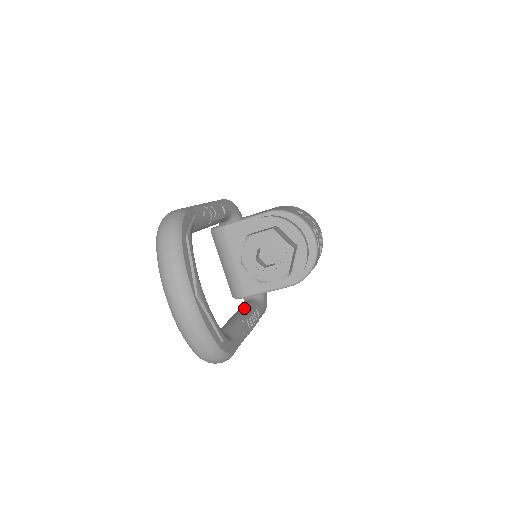
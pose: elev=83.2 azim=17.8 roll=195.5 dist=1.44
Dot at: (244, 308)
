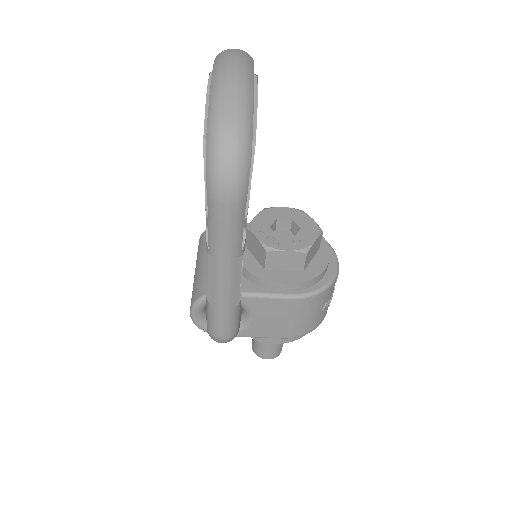
Dot at: occluded
